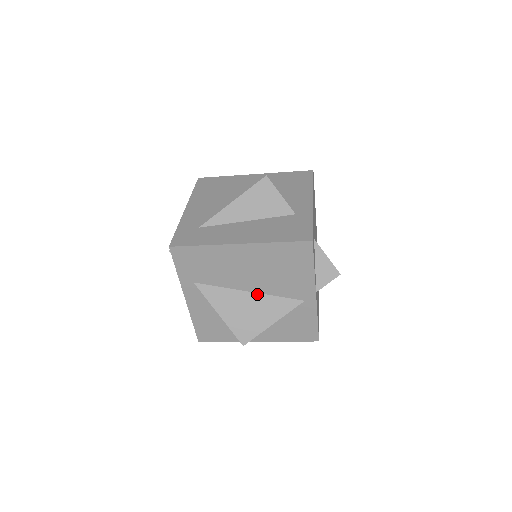
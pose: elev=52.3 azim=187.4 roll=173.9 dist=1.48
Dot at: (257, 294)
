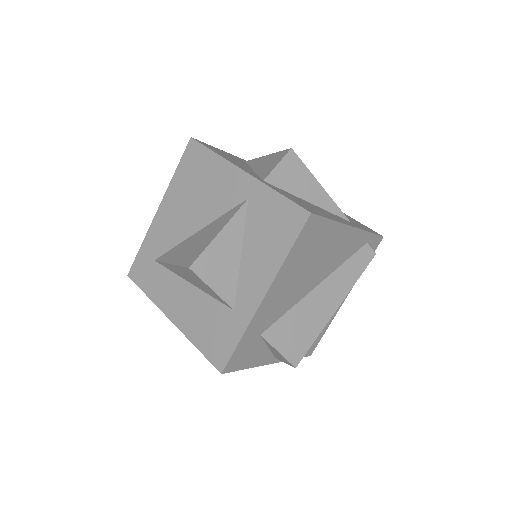
Dot at: occluded
